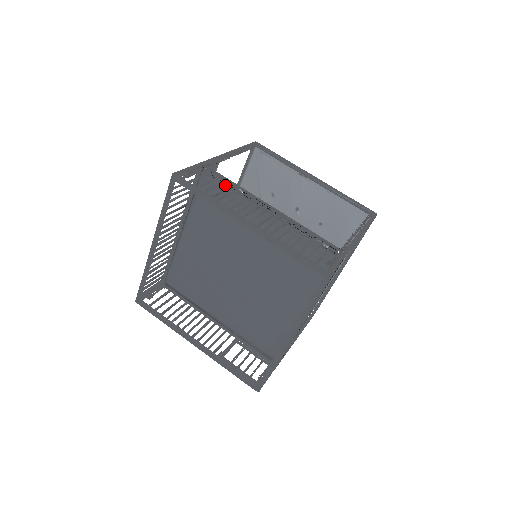
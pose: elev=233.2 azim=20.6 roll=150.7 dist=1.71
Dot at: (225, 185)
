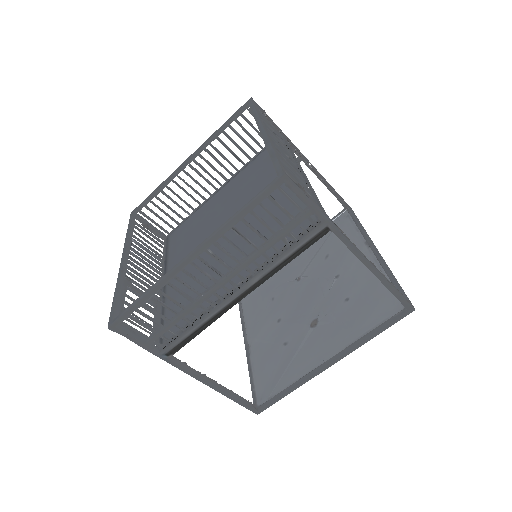
Dot at: occluded
